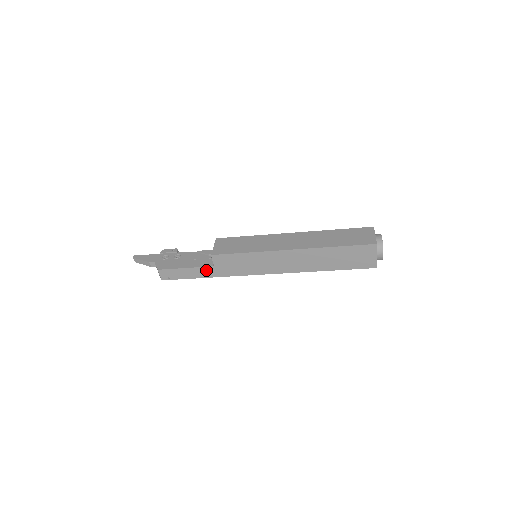
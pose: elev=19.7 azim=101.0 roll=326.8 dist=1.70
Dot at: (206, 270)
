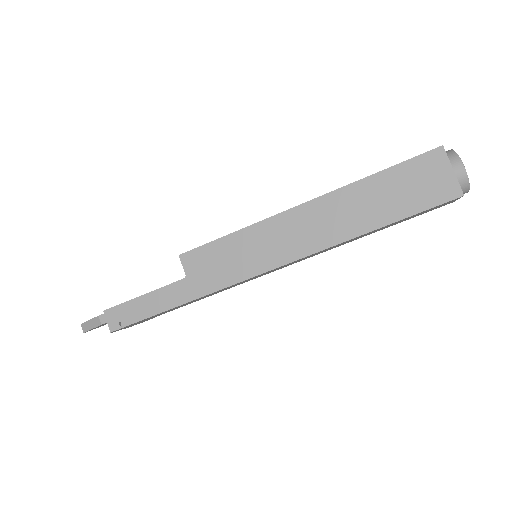
Dot at: (175, 289)
